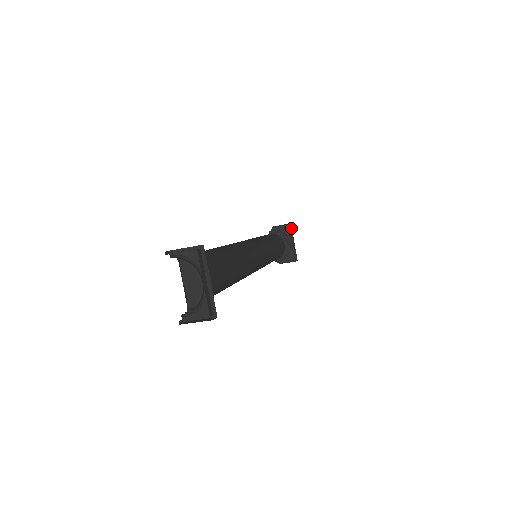
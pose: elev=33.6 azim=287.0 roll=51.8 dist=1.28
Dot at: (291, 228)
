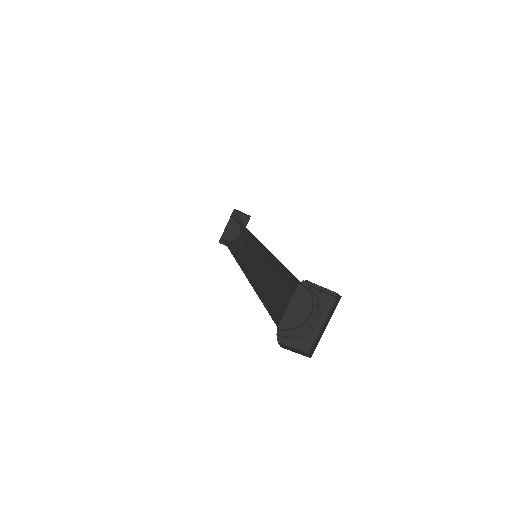
Dot at: occluded
